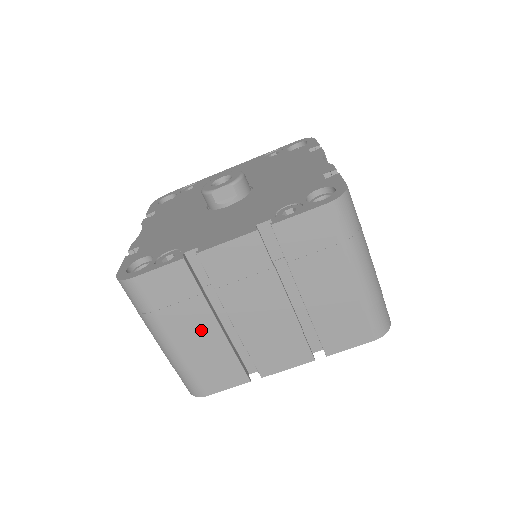
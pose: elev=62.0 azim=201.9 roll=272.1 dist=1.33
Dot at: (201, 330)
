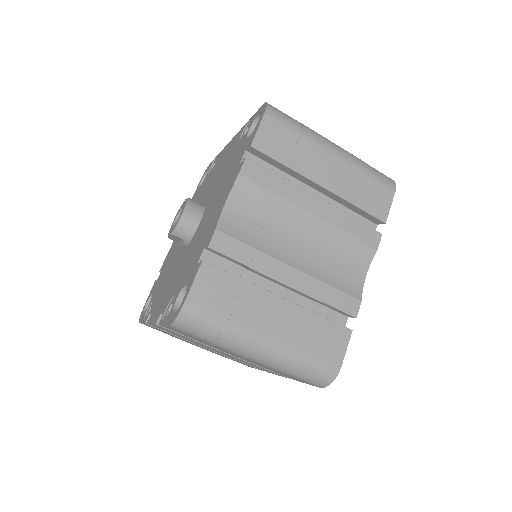
Dot at: (202, 347)
